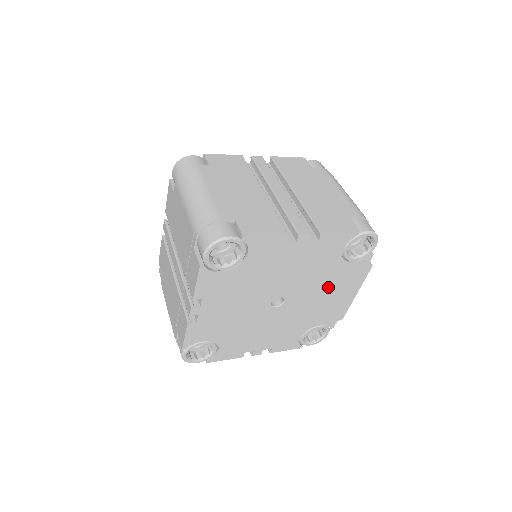
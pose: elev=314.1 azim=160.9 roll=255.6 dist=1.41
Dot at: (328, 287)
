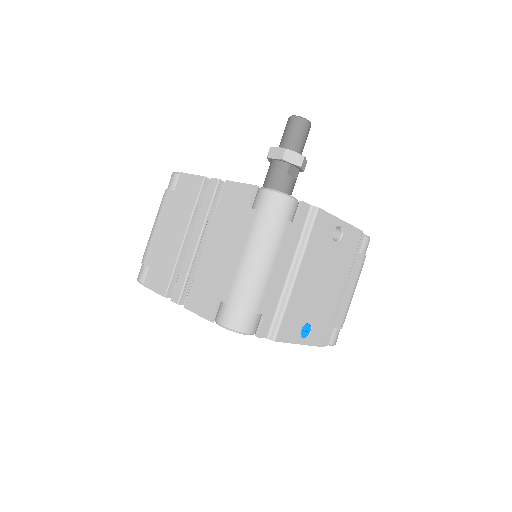
Dot at: occluded
